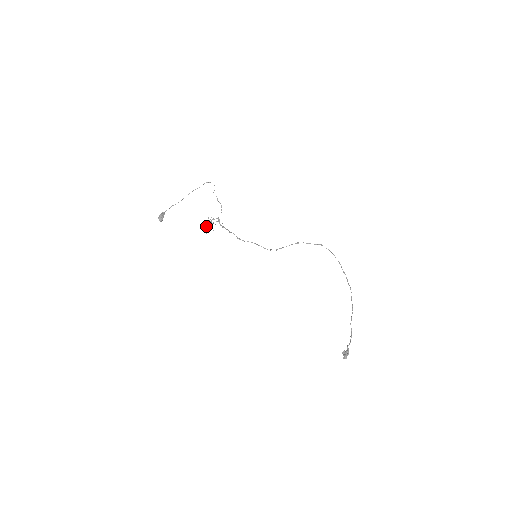
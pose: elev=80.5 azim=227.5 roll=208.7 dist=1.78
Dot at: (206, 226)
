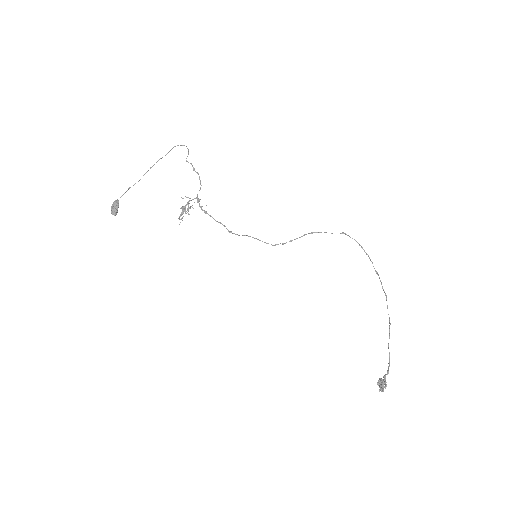
Dot at: (181, 213)
